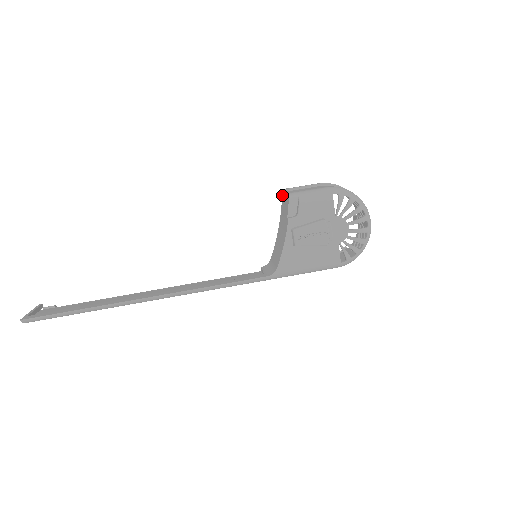
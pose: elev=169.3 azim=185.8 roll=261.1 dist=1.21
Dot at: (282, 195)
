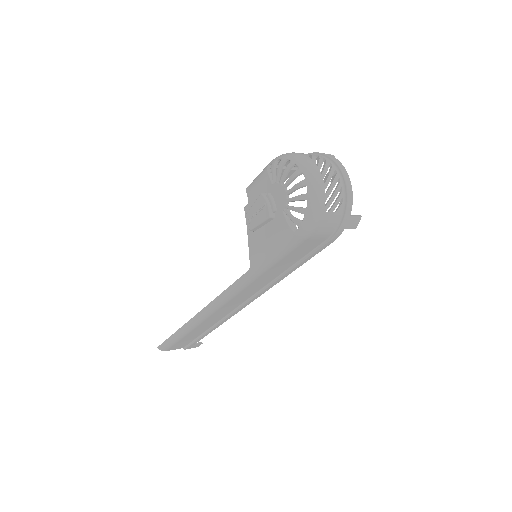
Dot at: occluded
